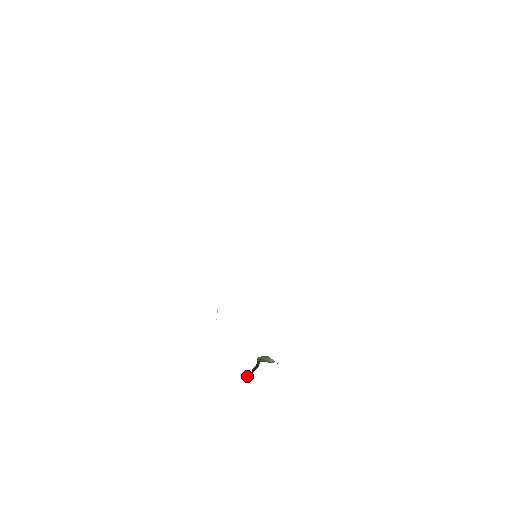
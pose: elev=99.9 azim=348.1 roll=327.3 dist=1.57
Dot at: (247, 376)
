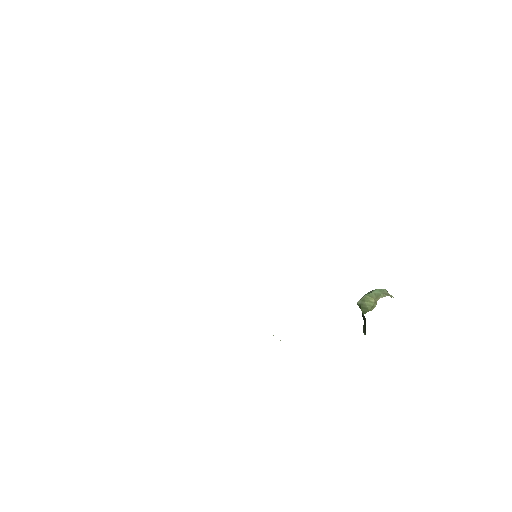
Dot at: occluded
